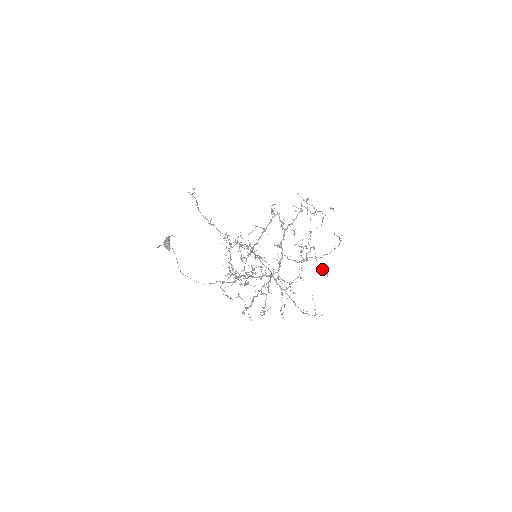
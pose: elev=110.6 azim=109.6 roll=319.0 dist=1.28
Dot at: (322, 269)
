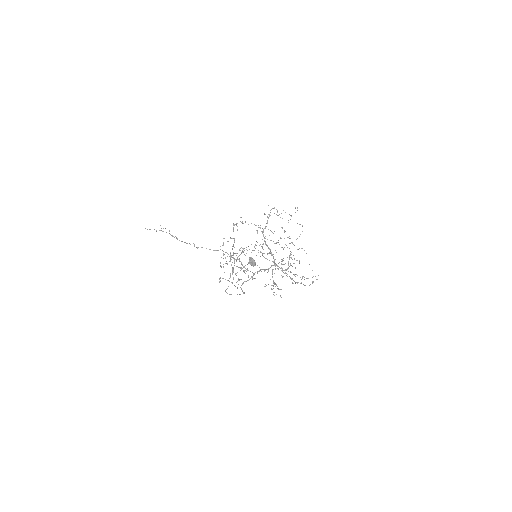
Dot at: occluded
